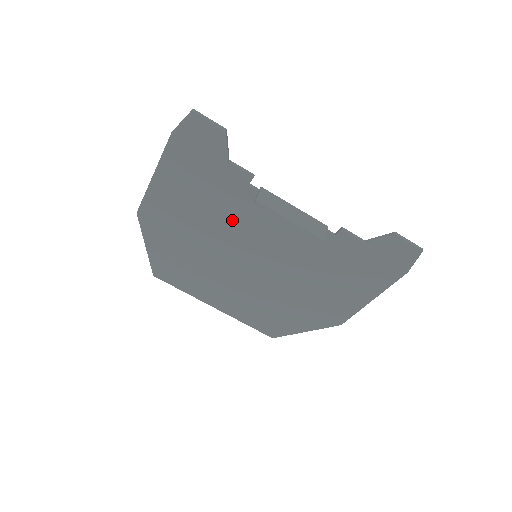
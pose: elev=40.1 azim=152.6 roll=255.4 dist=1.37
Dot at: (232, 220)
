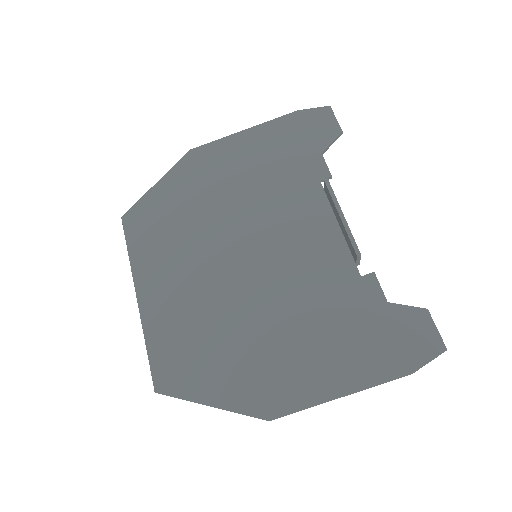
Dot at: (272, 203)
